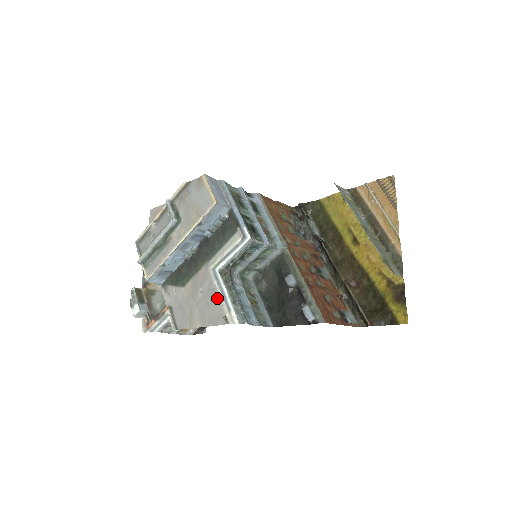
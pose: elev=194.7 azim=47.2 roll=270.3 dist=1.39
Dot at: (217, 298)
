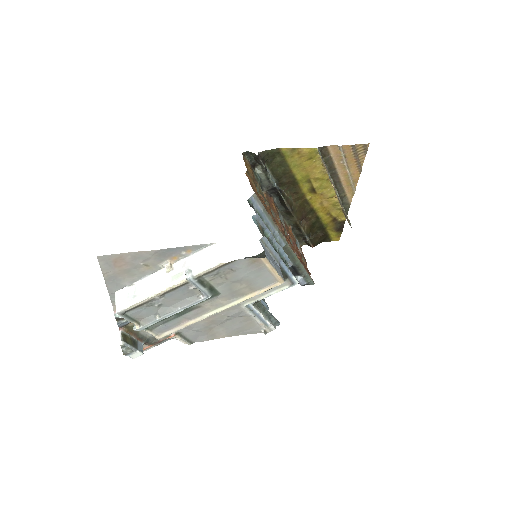
Dot at: (252, 321)
